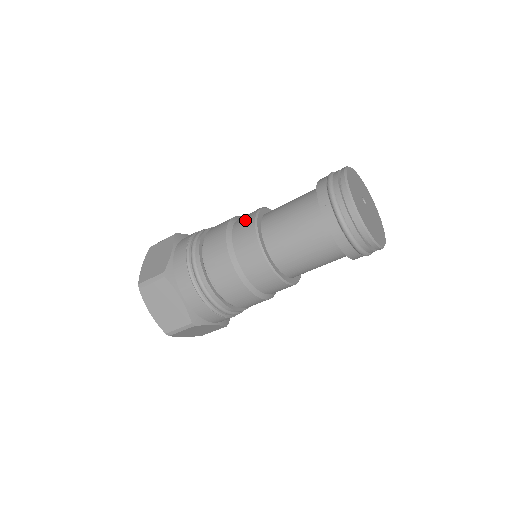
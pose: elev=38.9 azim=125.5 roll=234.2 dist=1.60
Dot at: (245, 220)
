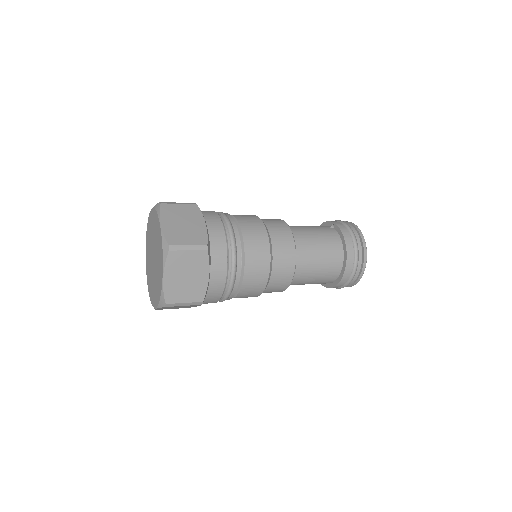
Dot at: (280, 227)
